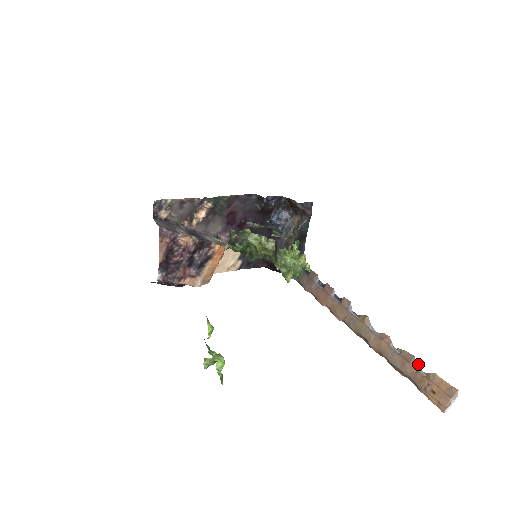
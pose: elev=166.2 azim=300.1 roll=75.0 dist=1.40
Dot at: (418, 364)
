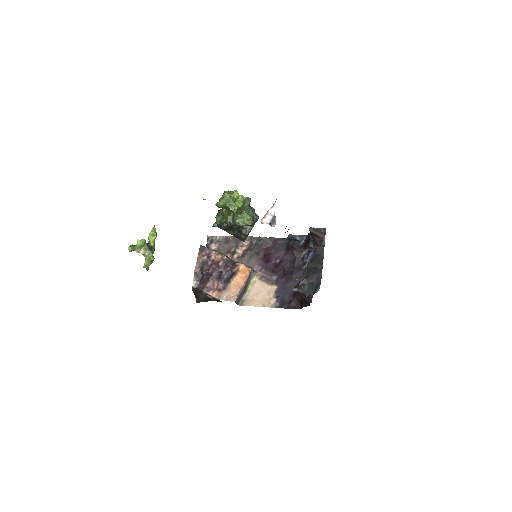
Dot at: occluded
